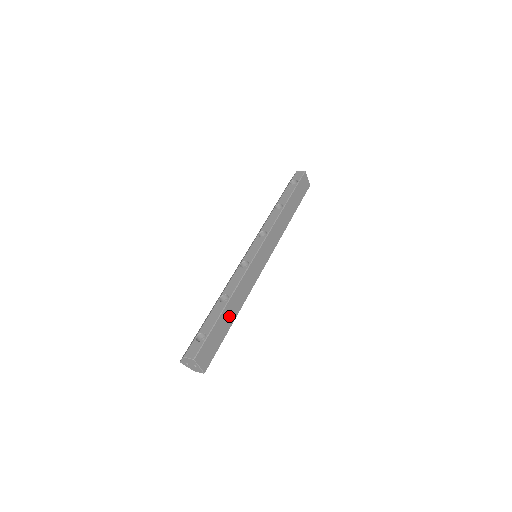
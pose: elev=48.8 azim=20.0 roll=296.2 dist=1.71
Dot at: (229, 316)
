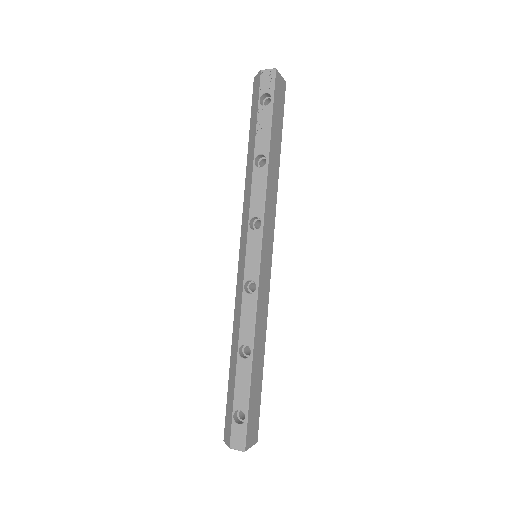
Dot at: (258, 366)
